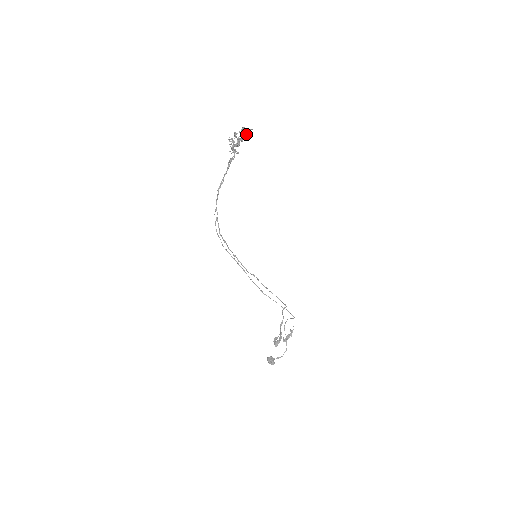
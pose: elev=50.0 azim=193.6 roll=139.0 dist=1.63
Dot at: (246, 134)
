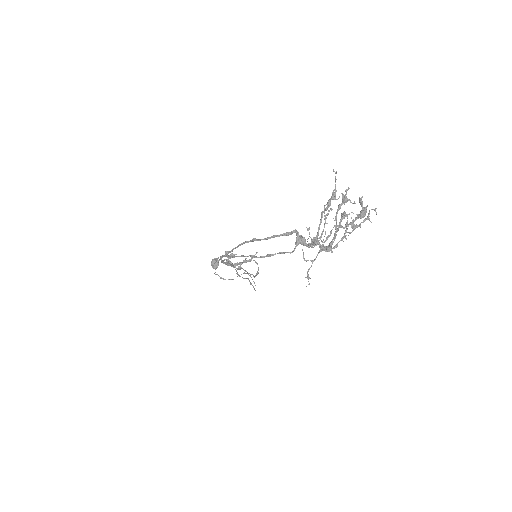
Dot at: (356, 227)
